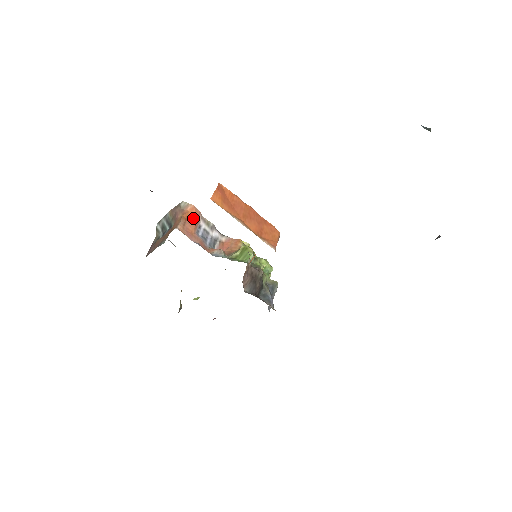
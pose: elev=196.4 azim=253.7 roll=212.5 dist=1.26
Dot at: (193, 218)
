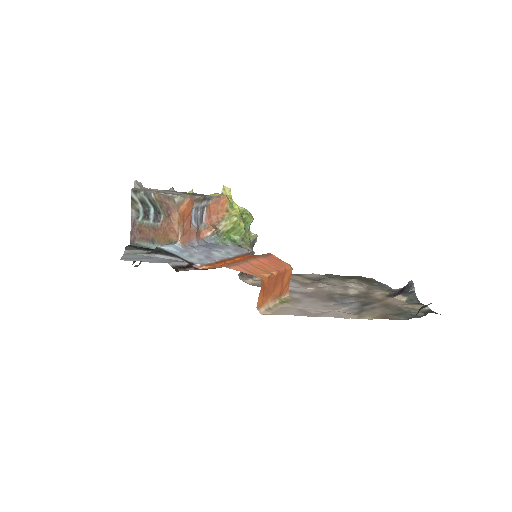
Dot at: (189, 212)
